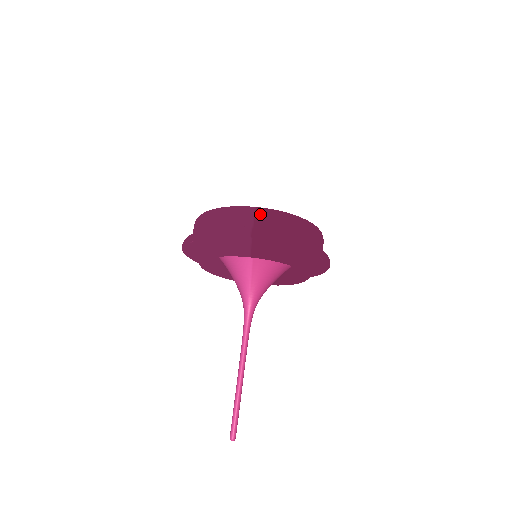
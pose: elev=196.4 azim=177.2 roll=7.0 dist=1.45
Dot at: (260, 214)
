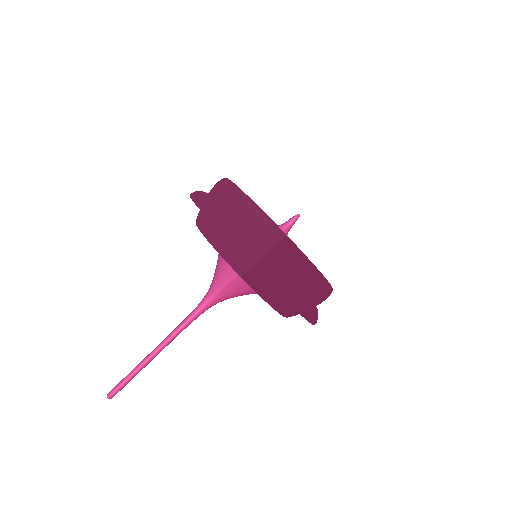
Dot at: (283, 247)
